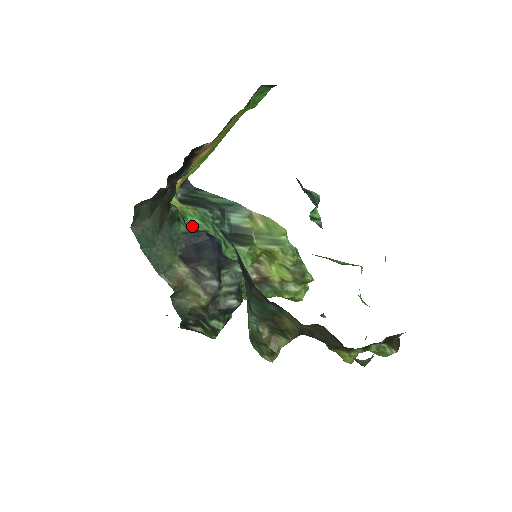
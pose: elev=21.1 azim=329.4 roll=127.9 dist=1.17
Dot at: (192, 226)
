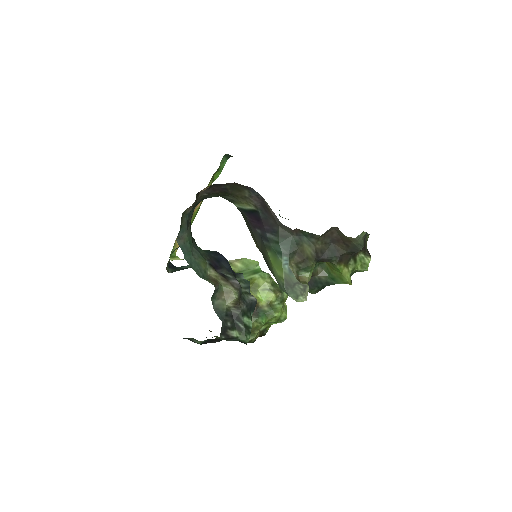
Dot at: occluded
